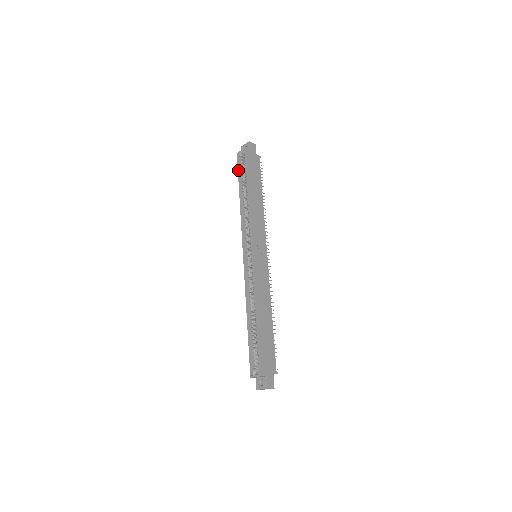
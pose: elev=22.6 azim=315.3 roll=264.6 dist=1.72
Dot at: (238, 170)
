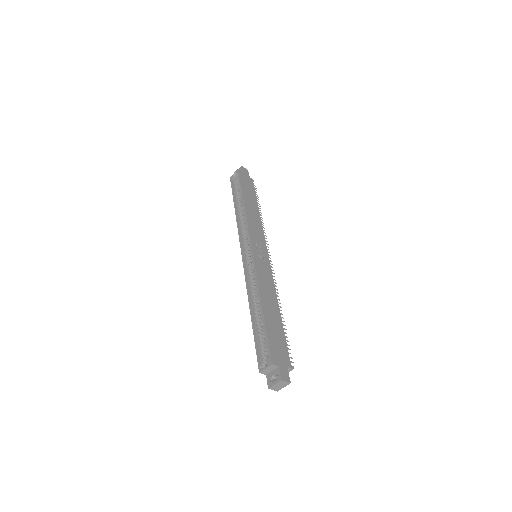
Dot at: (232, 189)
